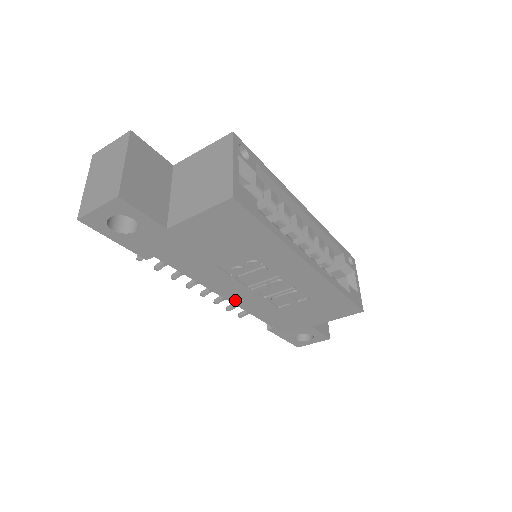
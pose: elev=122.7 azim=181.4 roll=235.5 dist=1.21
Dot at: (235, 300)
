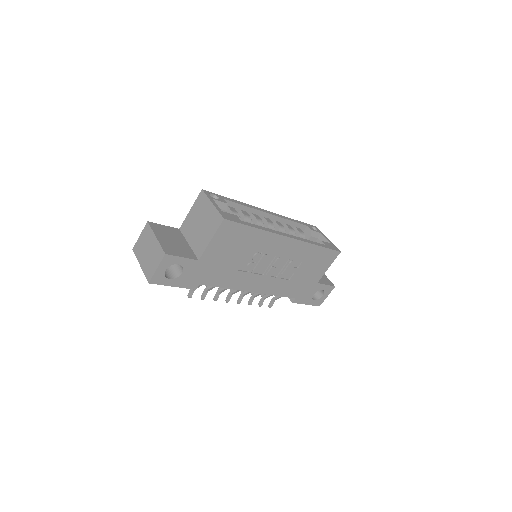
Dot at: (260, 290)
